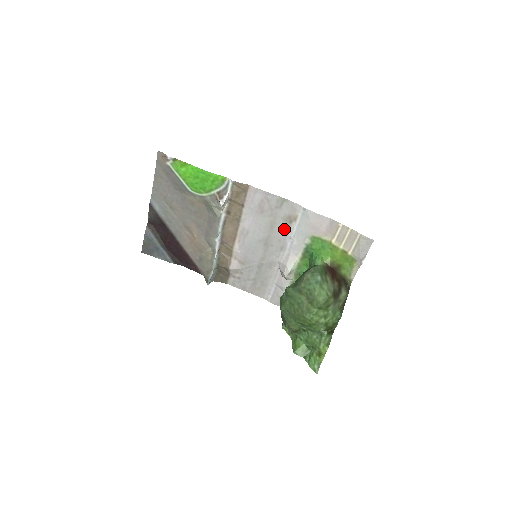
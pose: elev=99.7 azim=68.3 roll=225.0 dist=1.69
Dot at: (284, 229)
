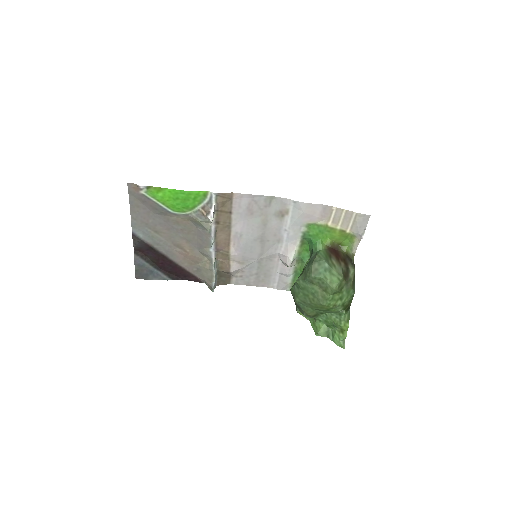
Dot at: (277, 224)
